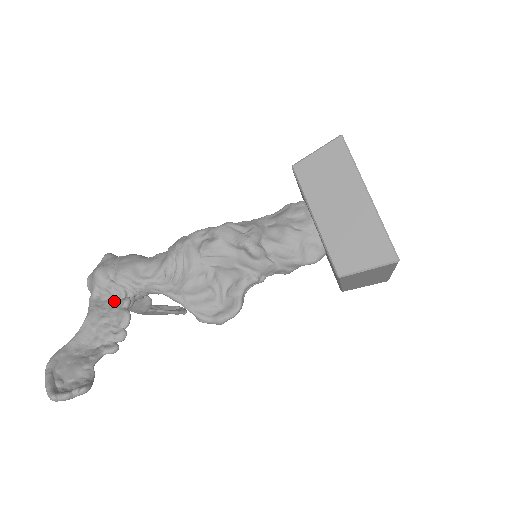
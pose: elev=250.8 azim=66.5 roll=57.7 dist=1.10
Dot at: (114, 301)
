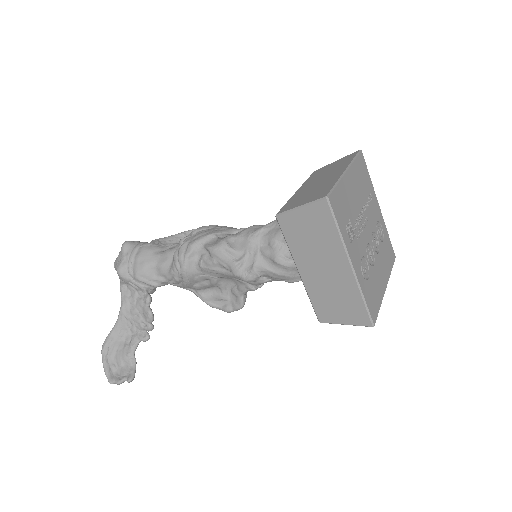
Dot at: (139, 294)
